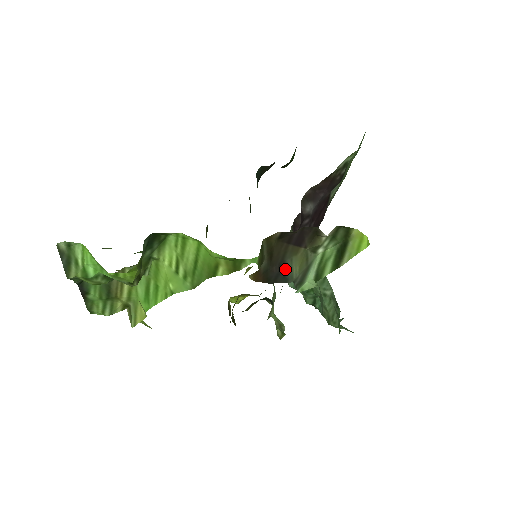
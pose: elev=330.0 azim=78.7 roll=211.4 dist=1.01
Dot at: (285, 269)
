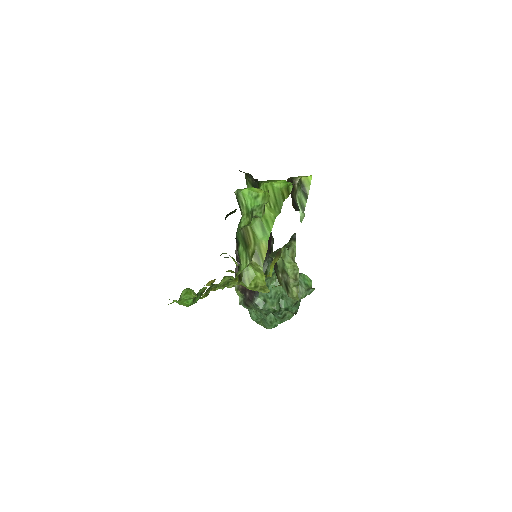
Dot at: (295, 202)
